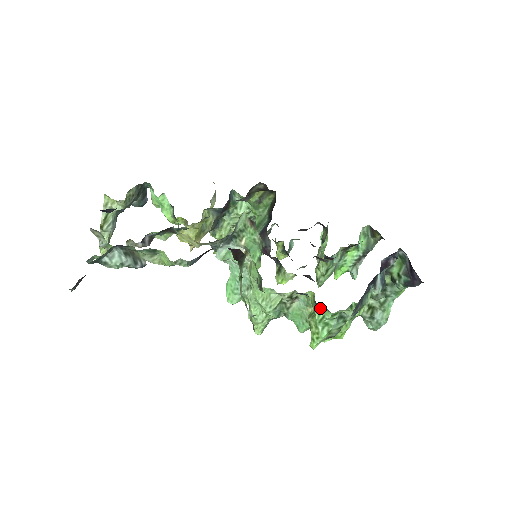
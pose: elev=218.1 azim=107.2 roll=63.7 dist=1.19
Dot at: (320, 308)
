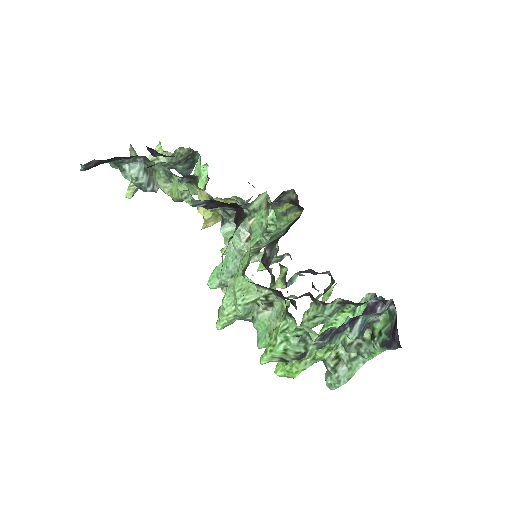
Dot at: (288, 315)
